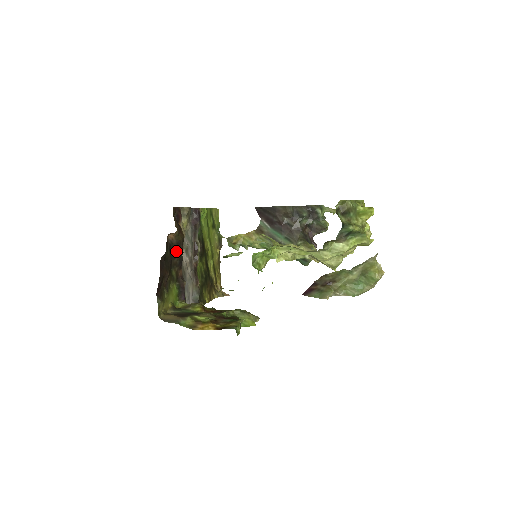
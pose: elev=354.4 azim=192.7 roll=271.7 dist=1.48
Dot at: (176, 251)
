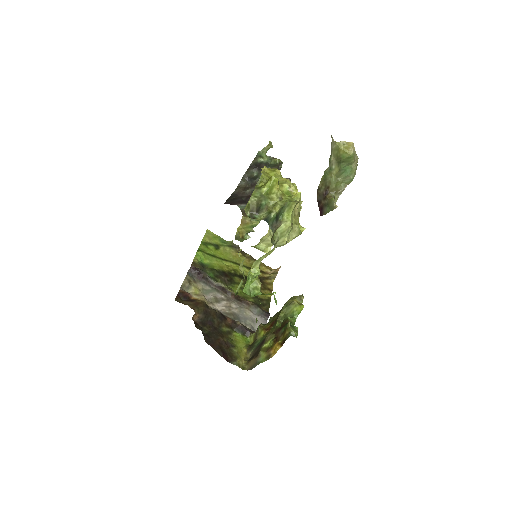
Dot at: (209, 318)
